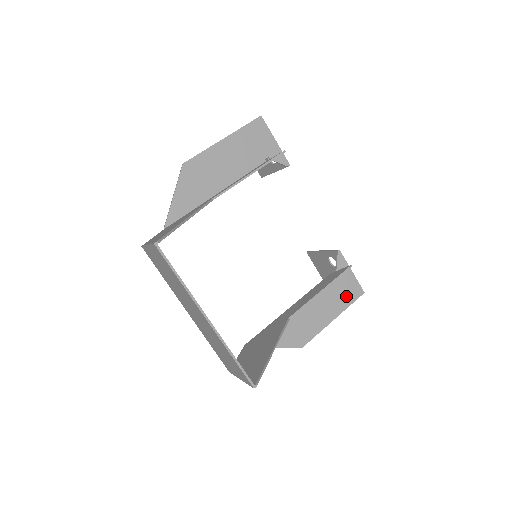
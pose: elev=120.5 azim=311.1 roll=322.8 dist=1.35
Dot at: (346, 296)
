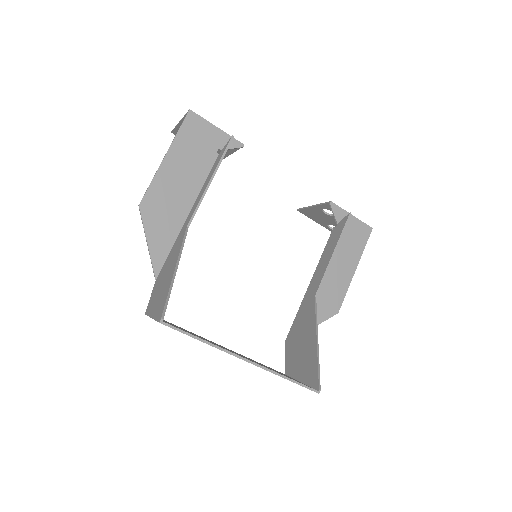
Dot at: (357, 242)
